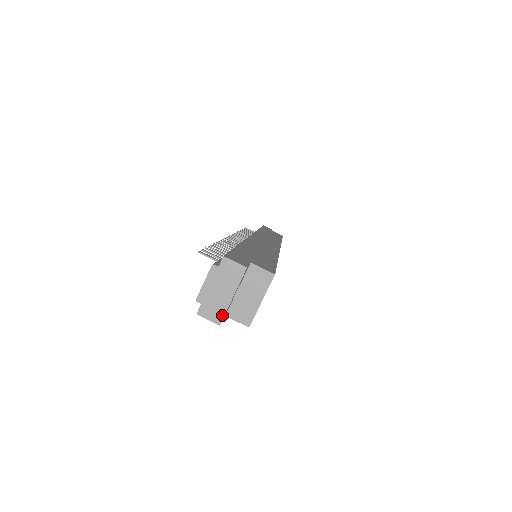
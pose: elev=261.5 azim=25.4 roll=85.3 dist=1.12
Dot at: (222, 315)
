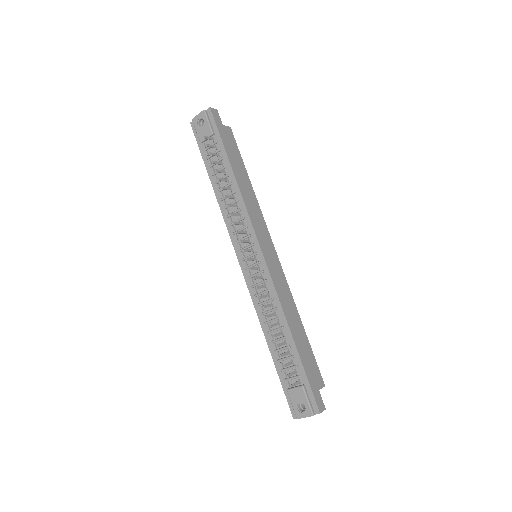
Dot at: occluded
